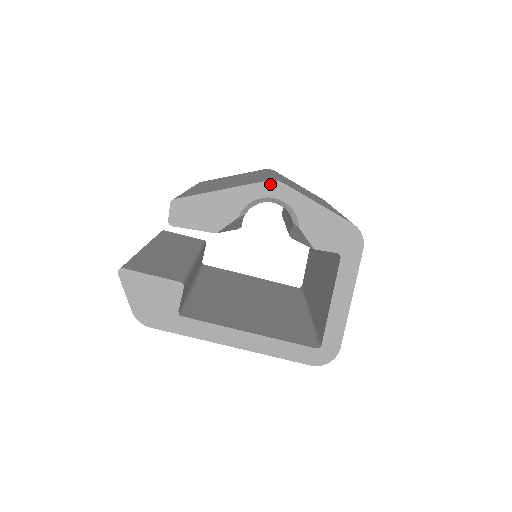
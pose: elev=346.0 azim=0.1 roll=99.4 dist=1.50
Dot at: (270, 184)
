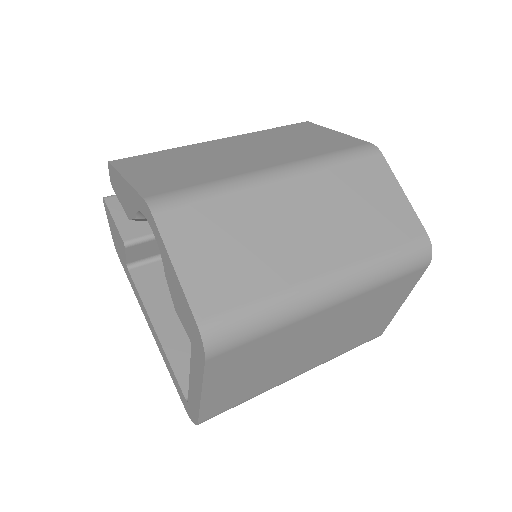
Dot at: (145, 204)
